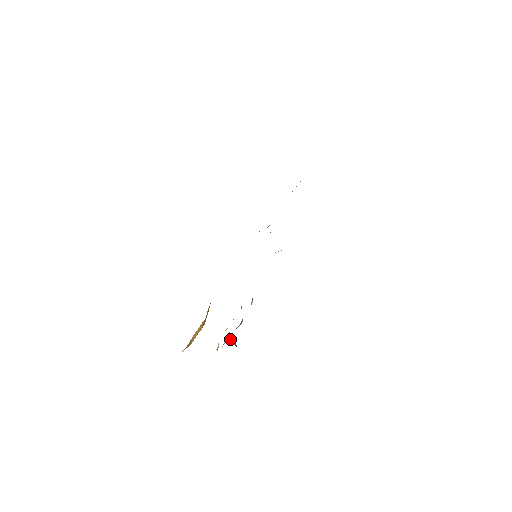
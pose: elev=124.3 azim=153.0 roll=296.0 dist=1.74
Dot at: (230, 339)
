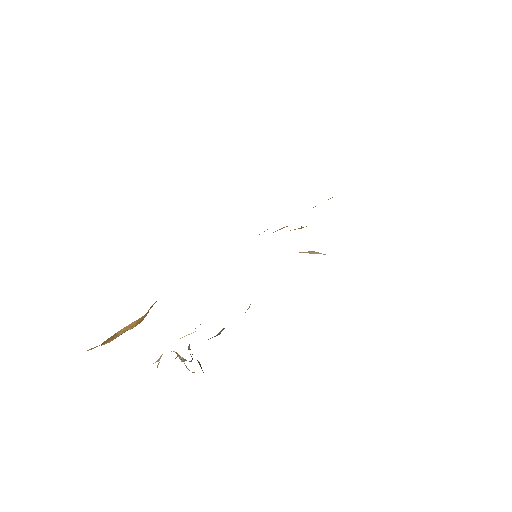
Dot at: occluded
